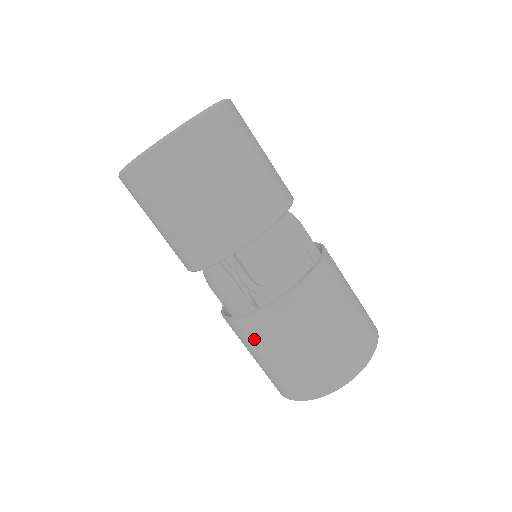
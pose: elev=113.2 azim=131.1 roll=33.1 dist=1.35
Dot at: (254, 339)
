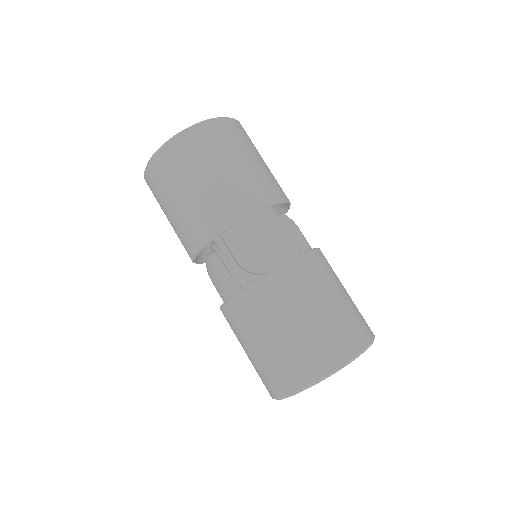
Dot at: (239, 324)
